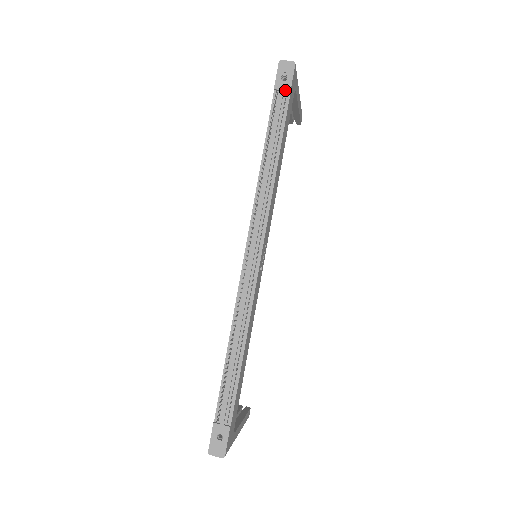
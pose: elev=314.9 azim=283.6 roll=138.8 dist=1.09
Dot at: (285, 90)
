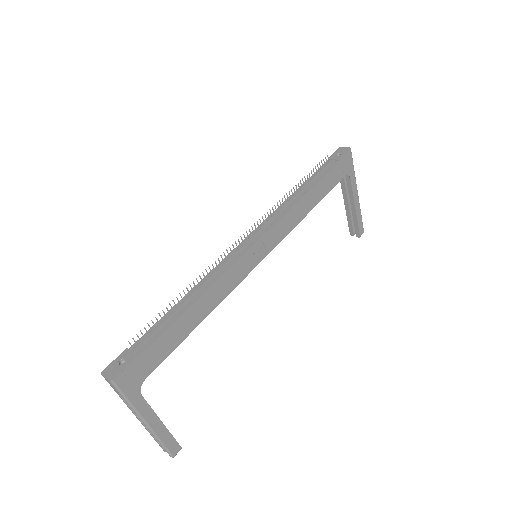
Dot at: (335, 159)
